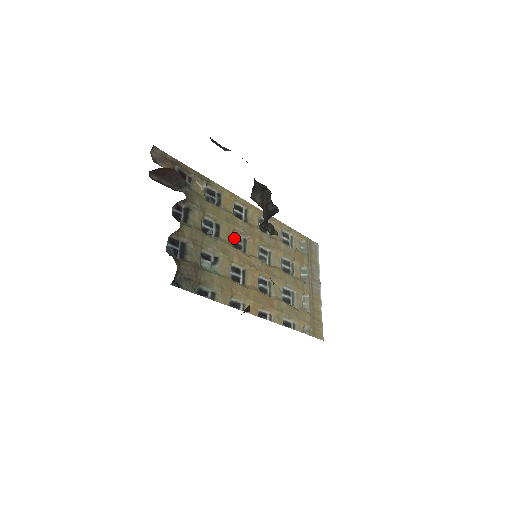
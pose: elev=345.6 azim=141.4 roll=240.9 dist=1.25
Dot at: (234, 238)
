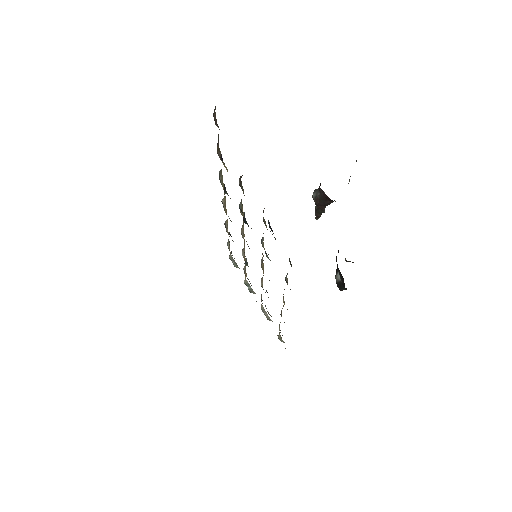
Dot at: occluded
